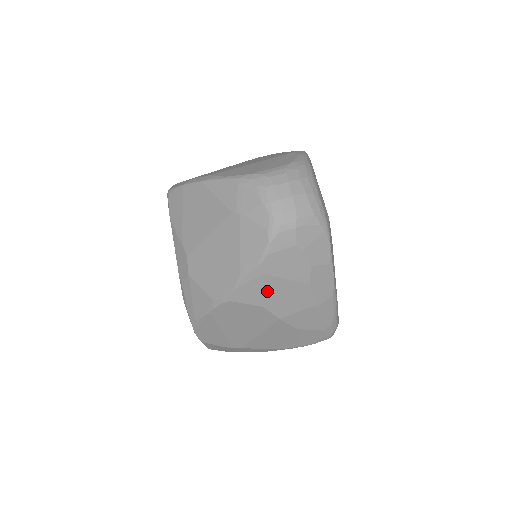
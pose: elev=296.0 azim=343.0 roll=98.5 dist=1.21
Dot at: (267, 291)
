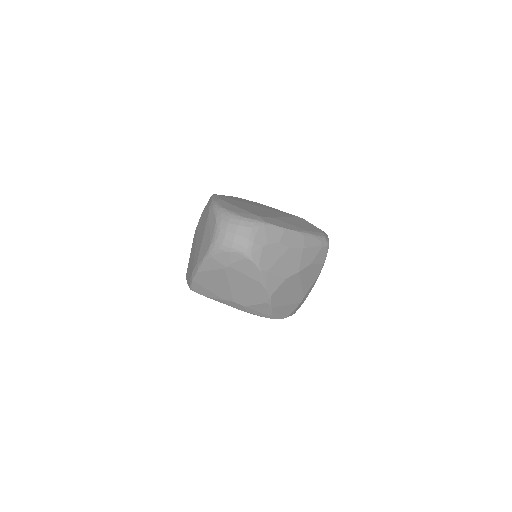
Dot at: (278, 273)
